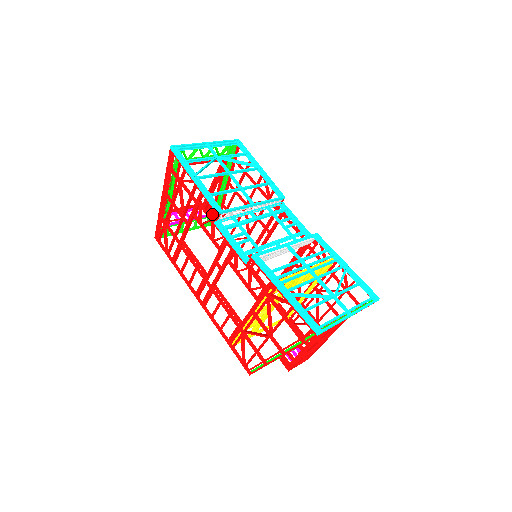
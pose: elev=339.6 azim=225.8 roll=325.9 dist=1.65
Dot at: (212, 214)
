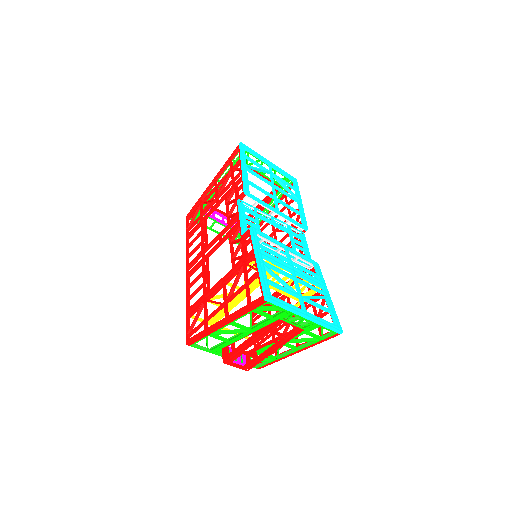
Dot at: occluded
